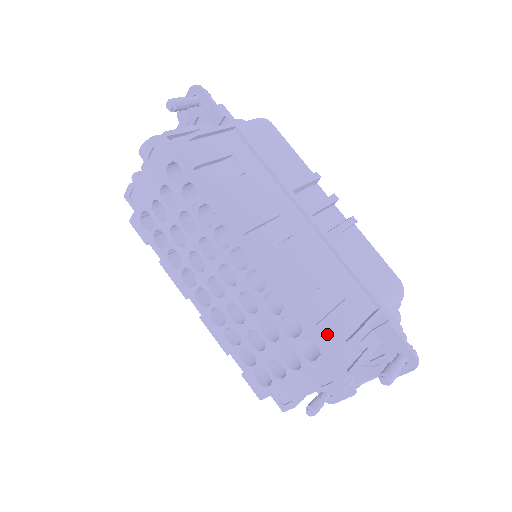
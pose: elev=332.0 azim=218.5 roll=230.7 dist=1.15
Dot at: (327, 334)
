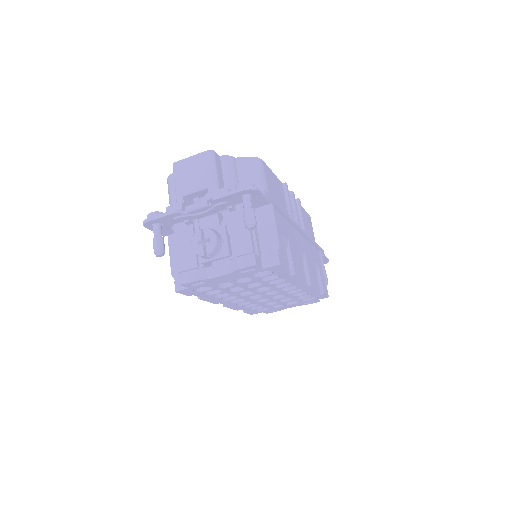
Dot at: (326, 294)
